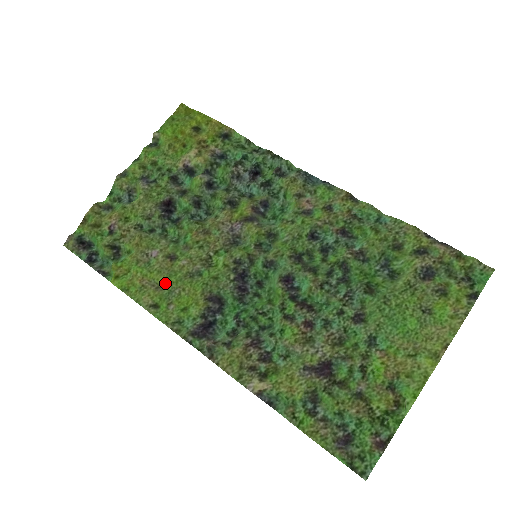
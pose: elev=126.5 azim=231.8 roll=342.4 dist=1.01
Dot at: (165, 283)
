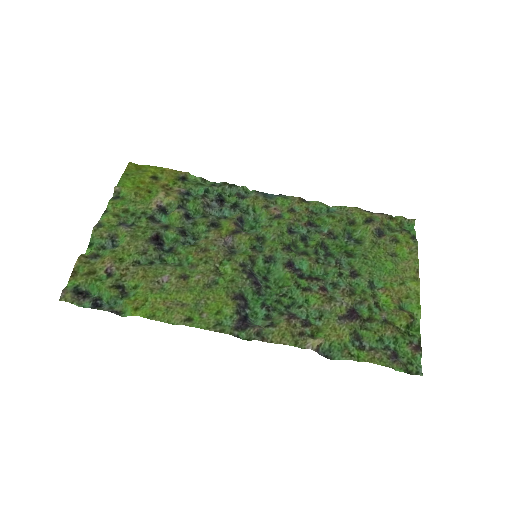
Dot at: (189, 298)
